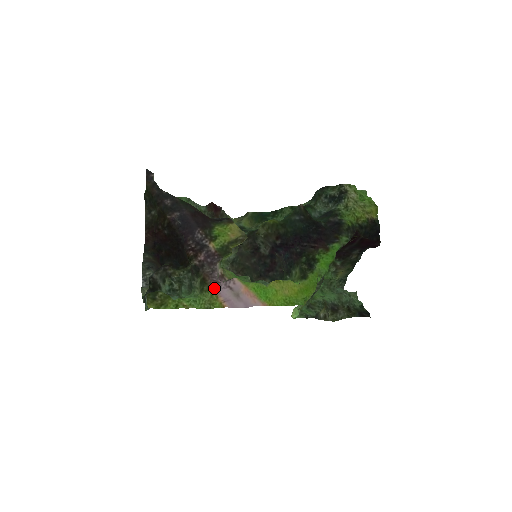
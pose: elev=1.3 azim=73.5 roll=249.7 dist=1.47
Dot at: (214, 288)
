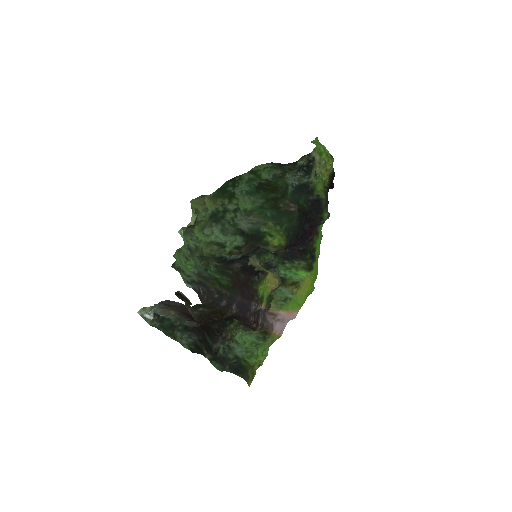
Dot at: (272, 331)
